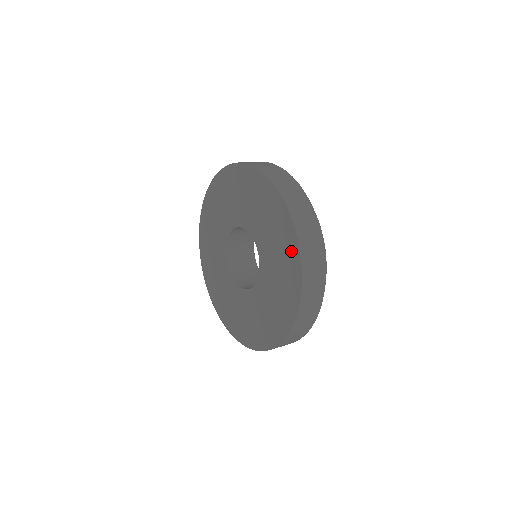
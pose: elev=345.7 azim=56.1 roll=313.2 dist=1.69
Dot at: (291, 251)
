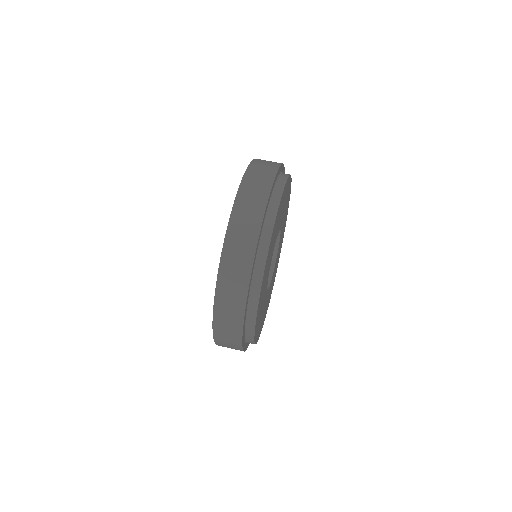
Dot at: occluded
